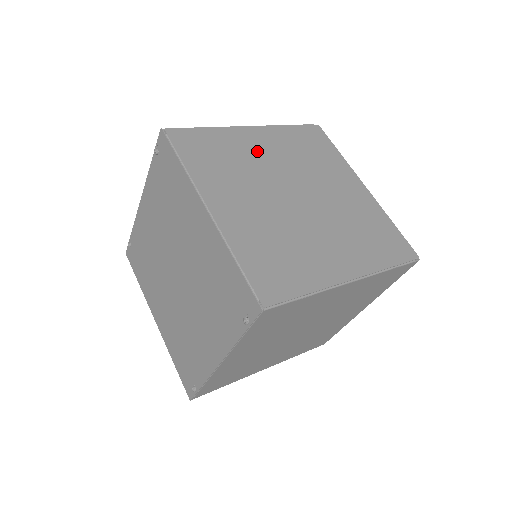
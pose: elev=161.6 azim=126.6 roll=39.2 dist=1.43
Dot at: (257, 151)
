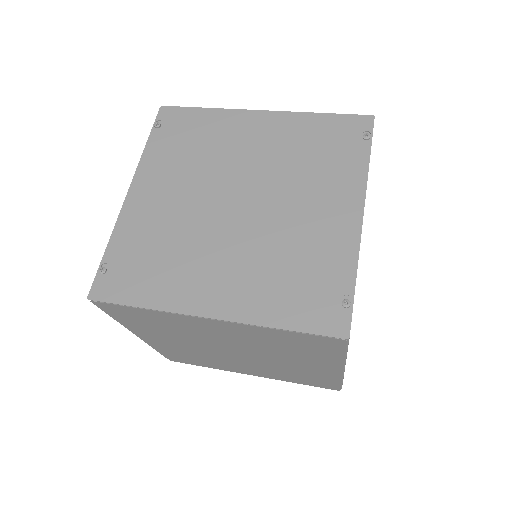
Dot at: occluded
